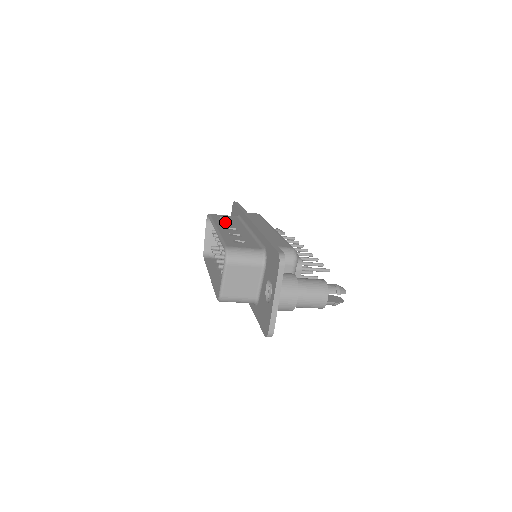
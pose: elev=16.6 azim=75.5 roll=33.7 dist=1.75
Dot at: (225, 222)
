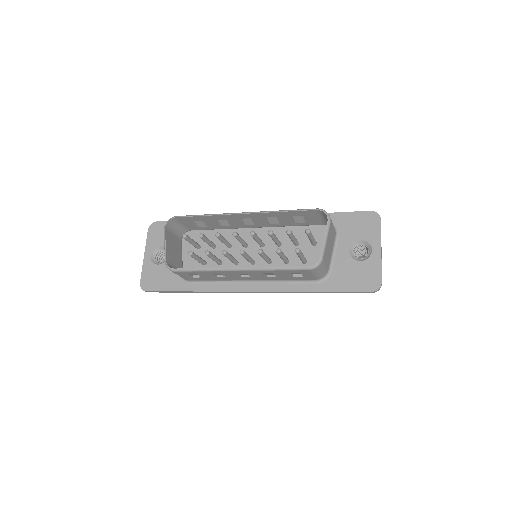
Dot at: occluded
